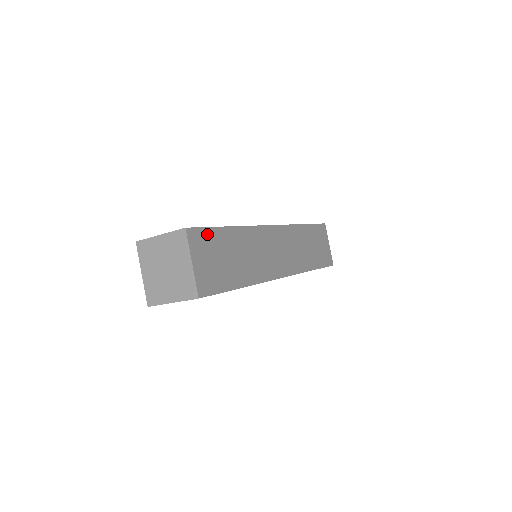
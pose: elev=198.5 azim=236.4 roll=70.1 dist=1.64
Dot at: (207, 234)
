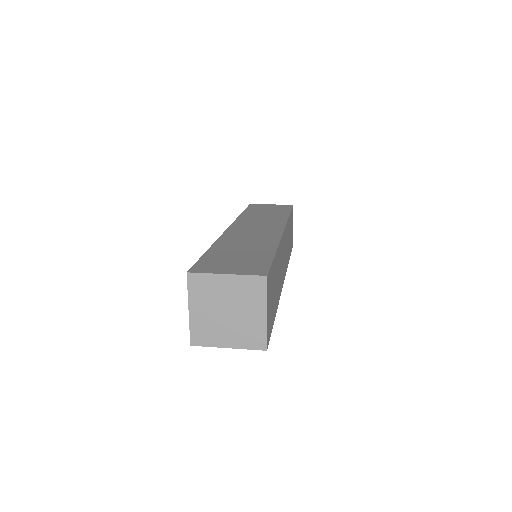
Dot at: (271, 272)
